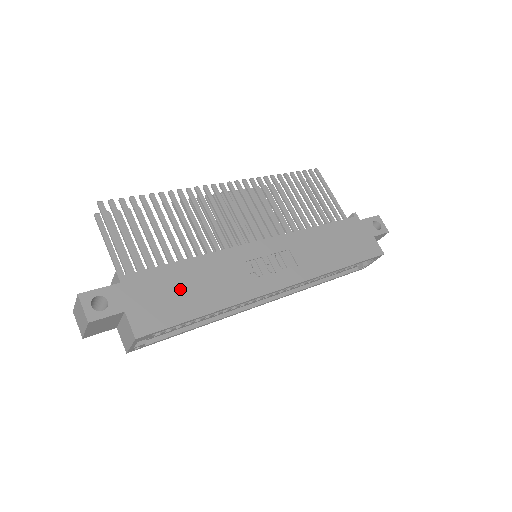
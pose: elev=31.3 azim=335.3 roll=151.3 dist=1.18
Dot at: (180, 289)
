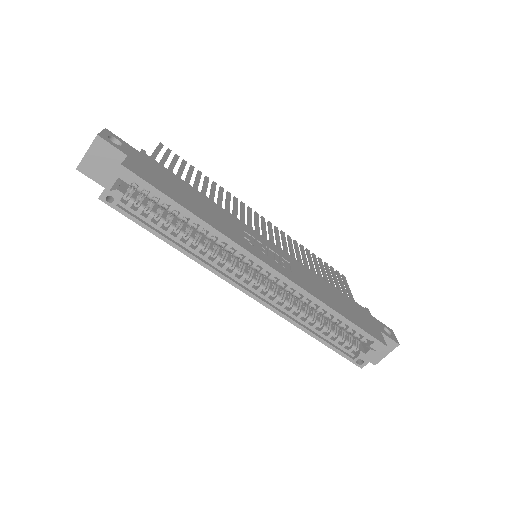
Dot at: (180, 189)
